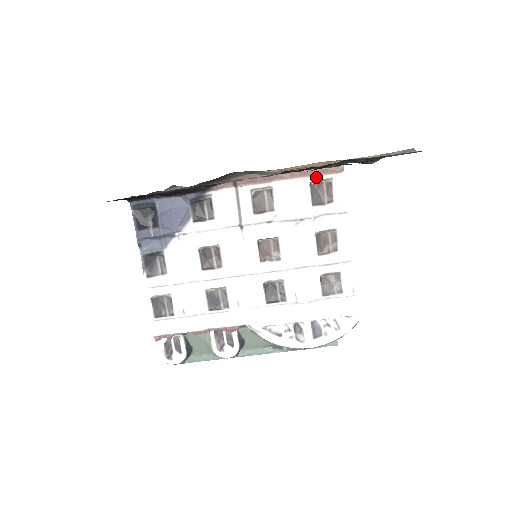
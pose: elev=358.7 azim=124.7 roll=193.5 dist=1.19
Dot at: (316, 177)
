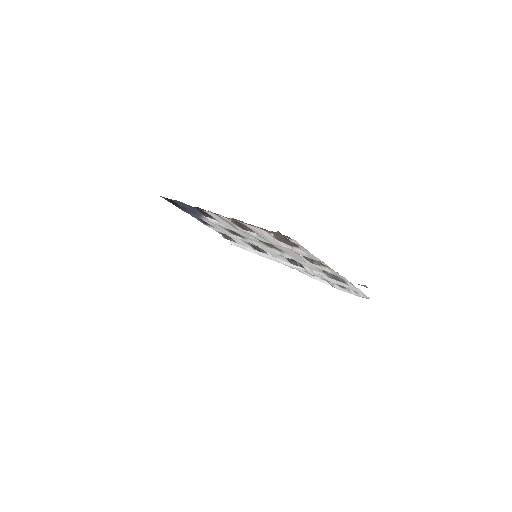
Dot at: (271, 232)
